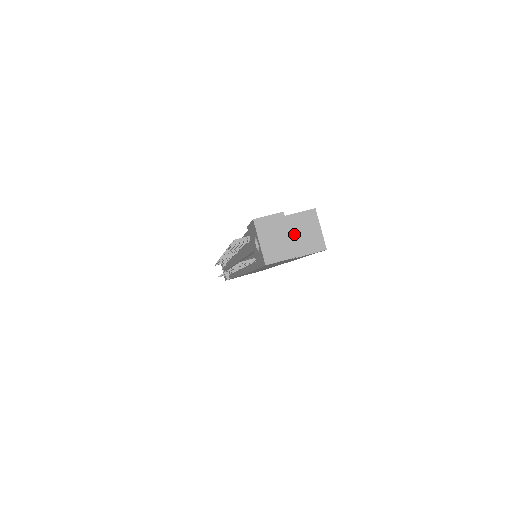
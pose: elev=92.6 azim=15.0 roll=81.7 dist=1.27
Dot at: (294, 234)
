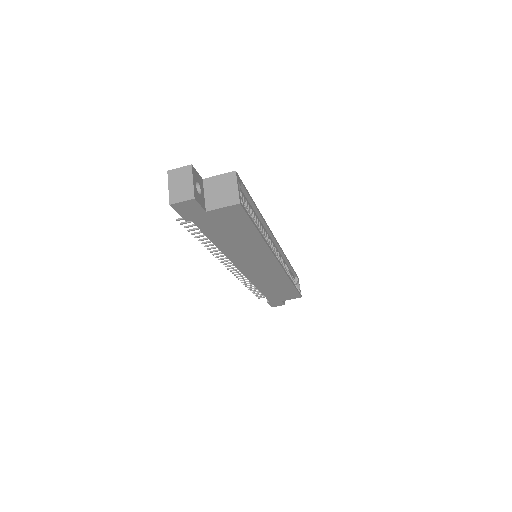
Dot at: (214, 191)
